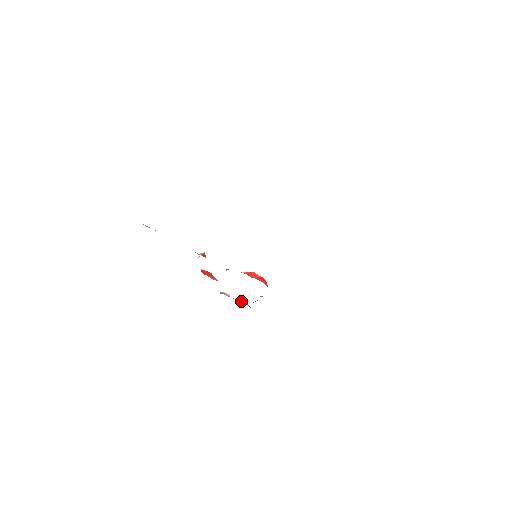
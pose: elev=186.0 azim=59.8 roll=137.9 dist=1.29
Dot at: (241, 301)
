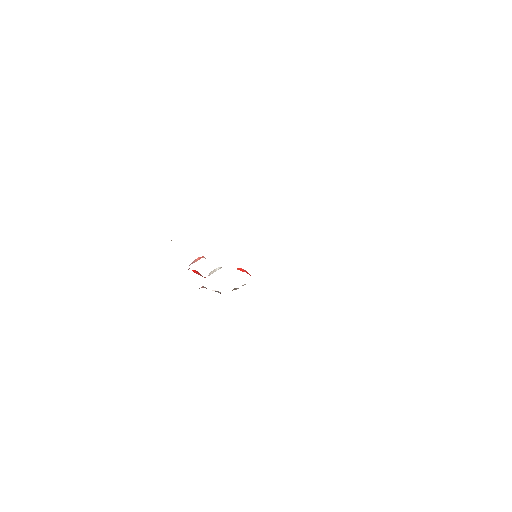
Dot at: (217, 291)
